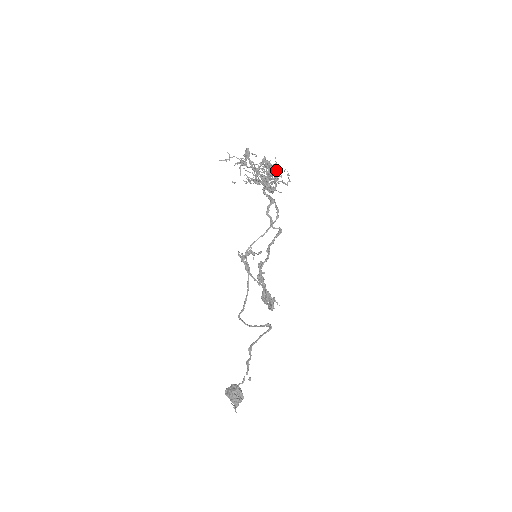
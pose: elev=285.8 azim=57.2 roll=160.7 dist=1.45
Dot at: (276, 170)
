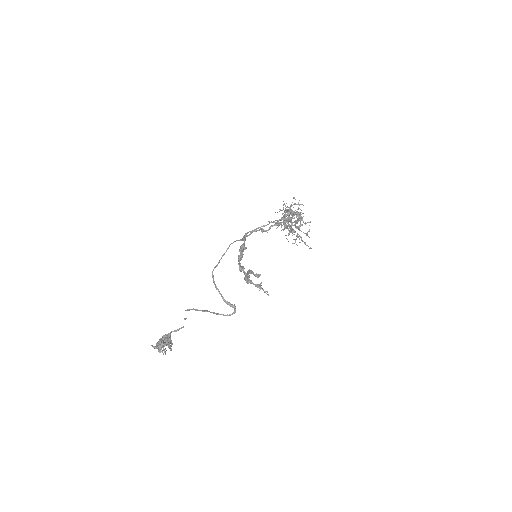
Dot at: (298, 203)
